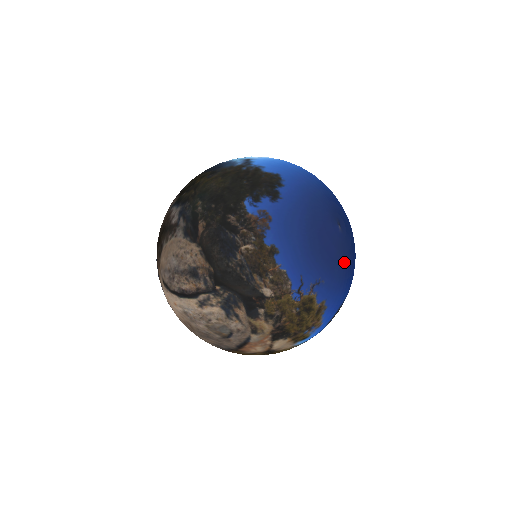
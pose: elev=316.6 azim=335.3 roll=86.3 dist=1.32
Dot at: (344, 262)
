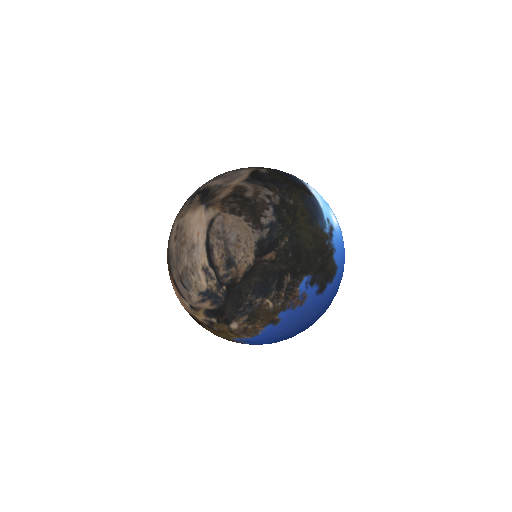
Dot at: occluded
